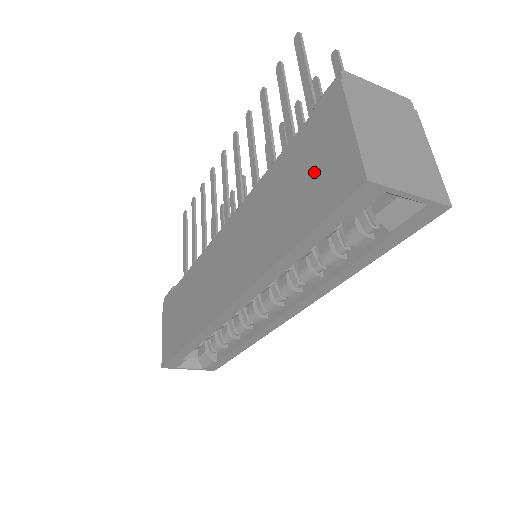
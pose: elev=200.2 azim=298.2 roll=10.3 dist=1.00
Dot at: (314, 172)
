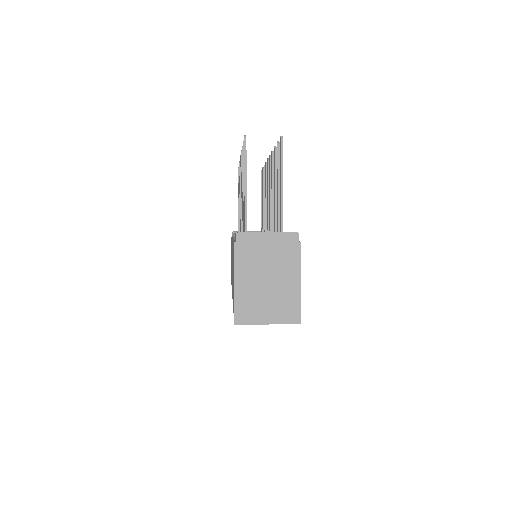
Dot at: (233, 282)
